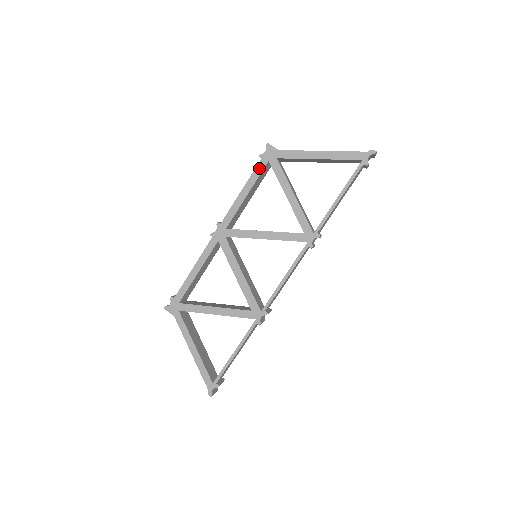
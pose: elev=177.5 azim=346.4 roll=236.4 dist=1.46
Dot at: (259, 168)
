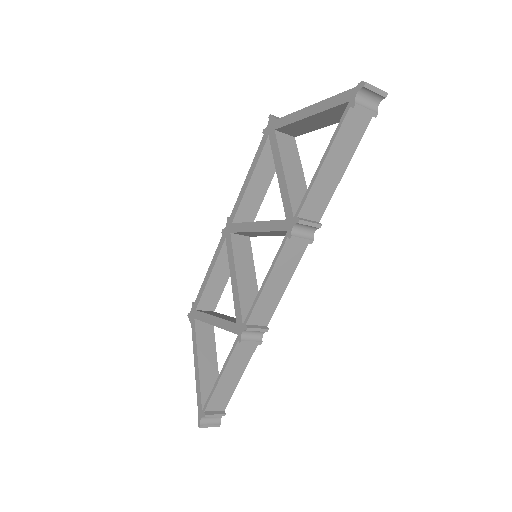
Dot at: (261, 146)
